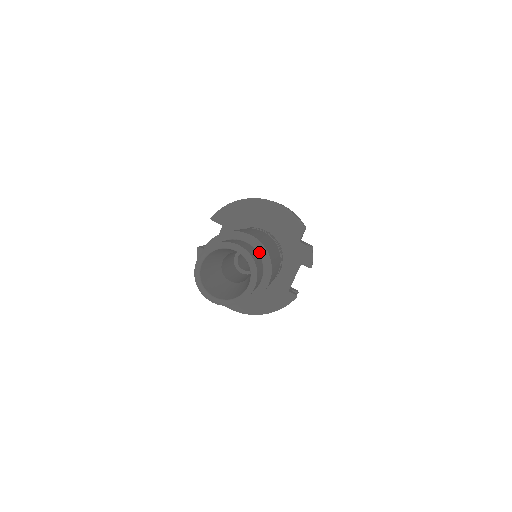
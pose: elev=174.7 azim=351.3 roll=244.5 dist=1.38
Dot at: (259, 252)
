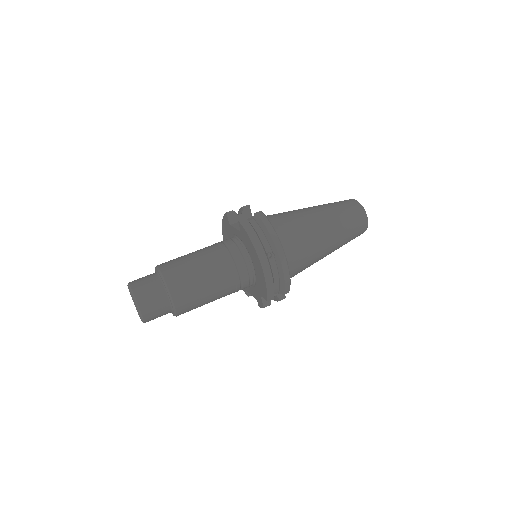
Dot at: (172, 309)
